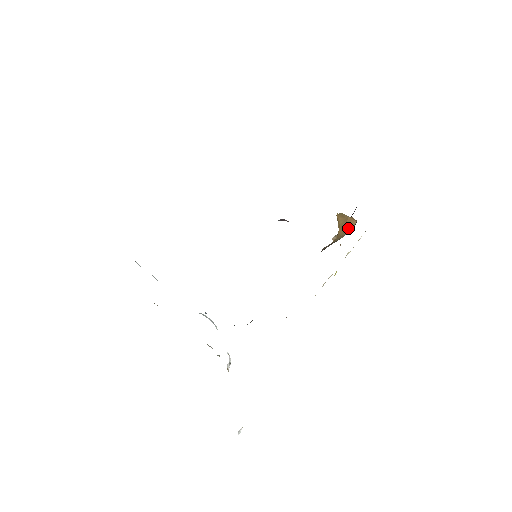
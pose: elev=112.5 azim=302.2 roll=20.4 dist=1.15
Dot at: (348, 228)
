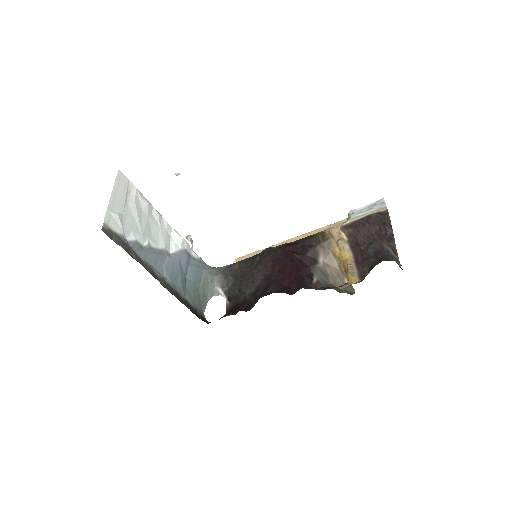
Dot at: occluded
